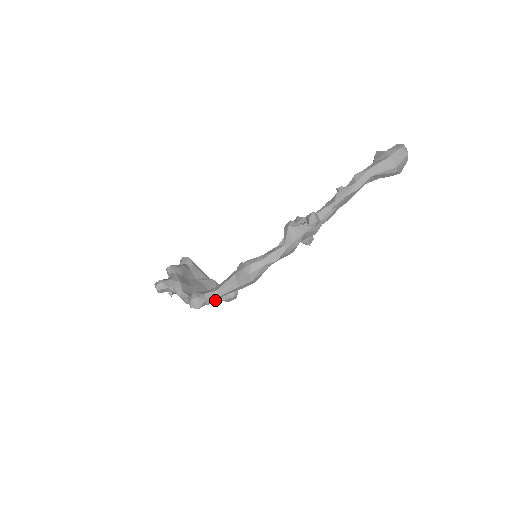
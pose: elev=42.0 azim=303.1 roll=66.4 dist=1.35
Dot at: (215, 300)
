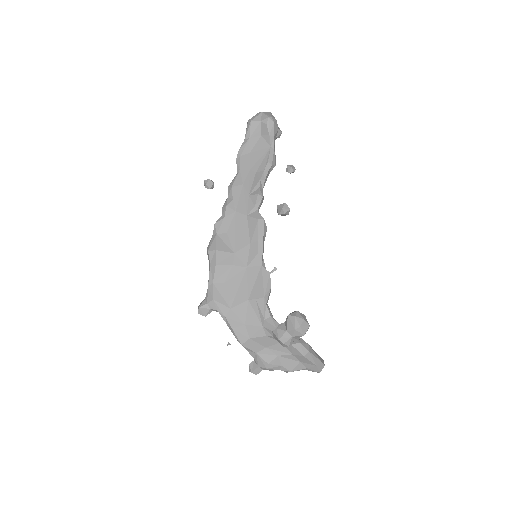
Dot at: (210, 294)
